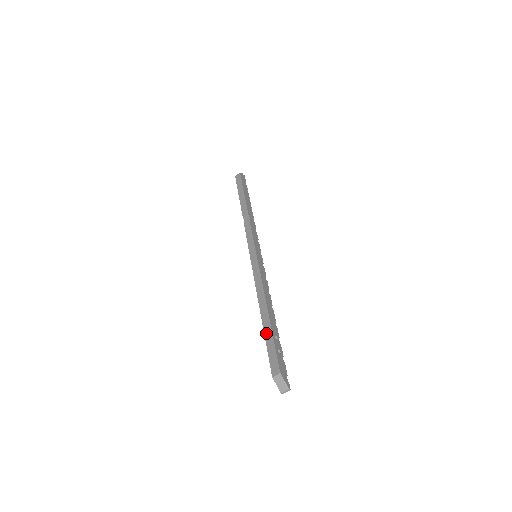
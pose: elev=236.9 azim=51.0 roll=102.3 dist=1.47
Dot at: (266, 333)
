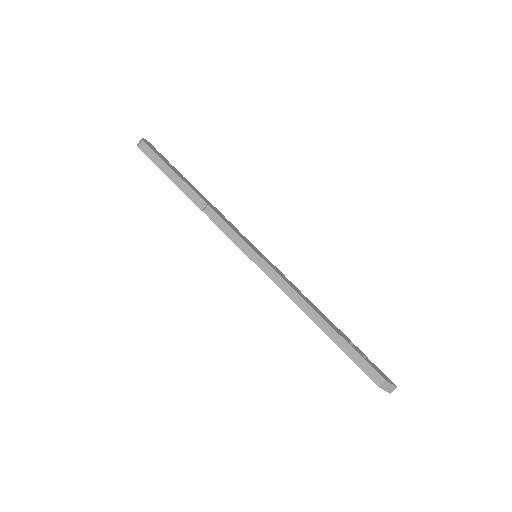
Dot at: (341, 346)
